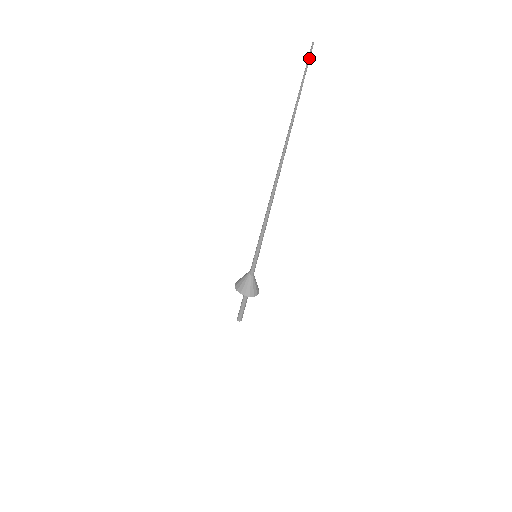
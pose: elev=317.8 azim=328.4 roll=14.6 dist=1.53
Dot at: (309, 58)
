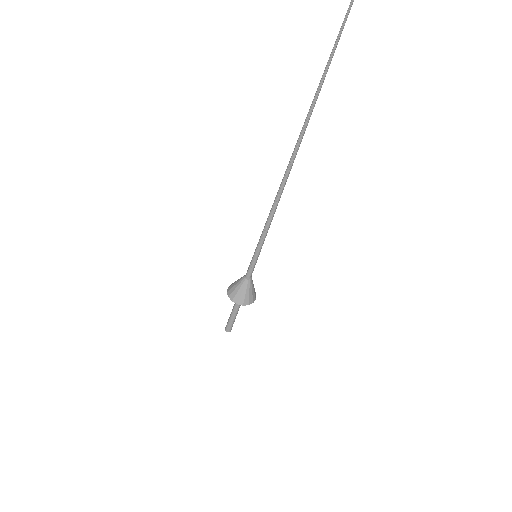
Dot at: out of frame
